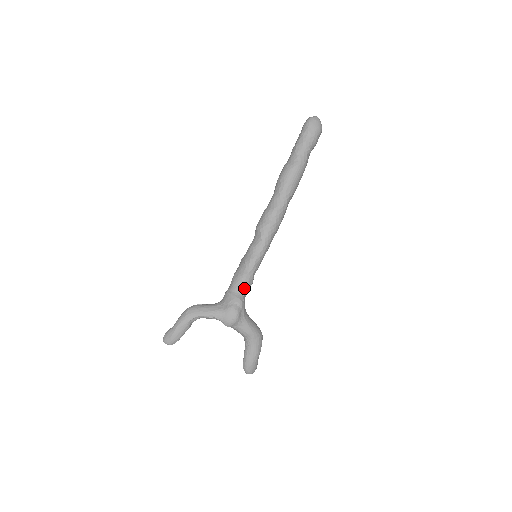
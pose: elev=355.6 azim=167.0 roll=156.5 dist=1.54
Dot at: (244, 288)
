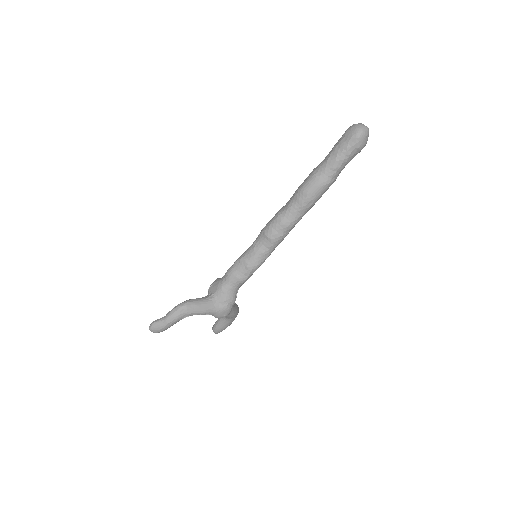
Dot at: (239, 287)
